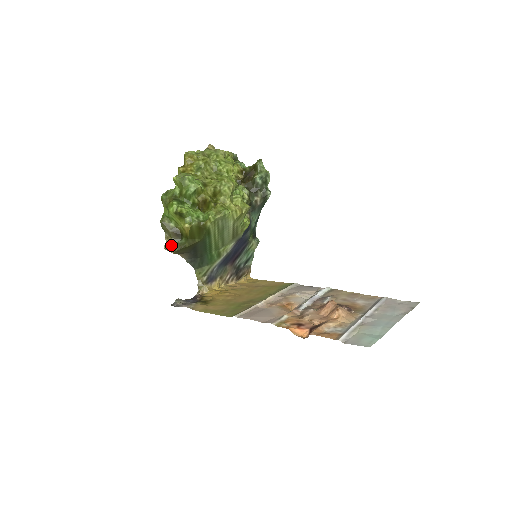
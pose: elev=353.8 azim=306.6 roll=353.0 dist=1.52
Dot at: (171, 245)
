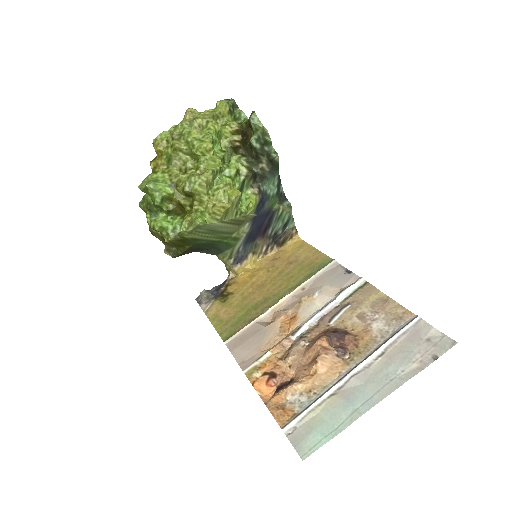
Dot at: (169, 251)
